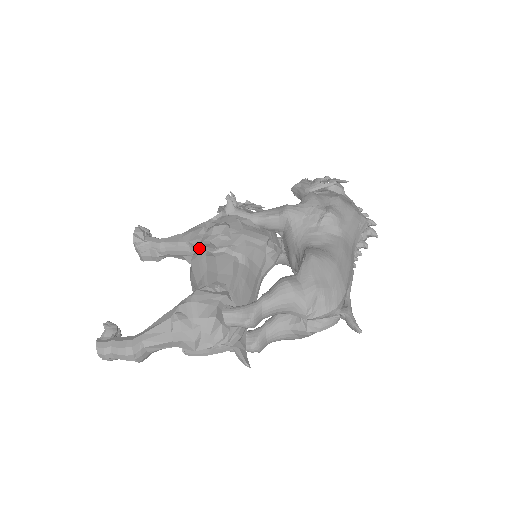
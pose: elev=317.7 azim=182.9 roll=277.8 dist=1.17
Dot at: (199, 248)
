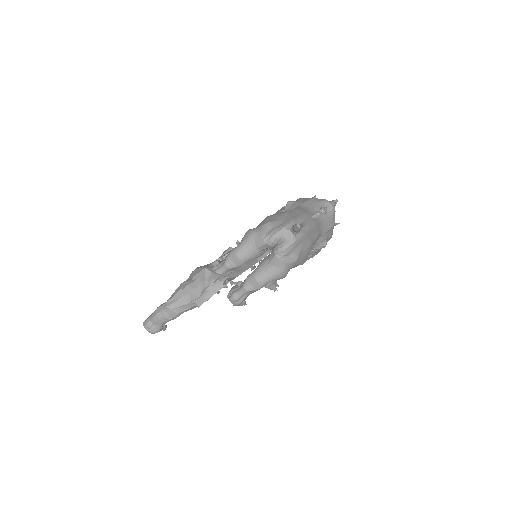
Dot at: occluded
